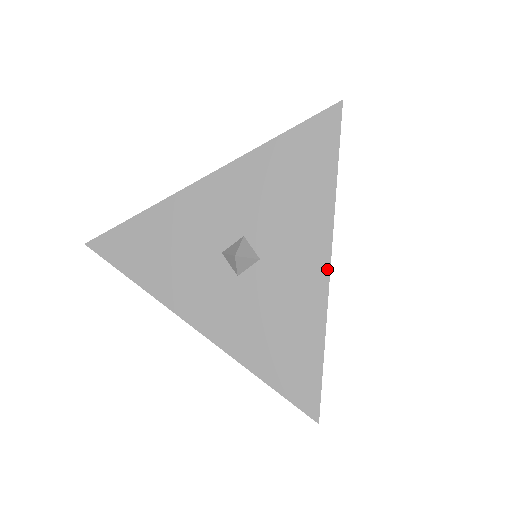
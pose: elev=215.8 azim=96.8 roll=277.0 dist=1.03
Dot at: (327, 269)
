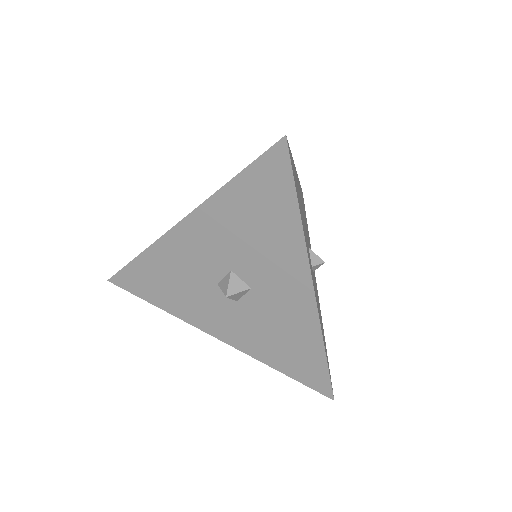
Dot at: (312, 295)
